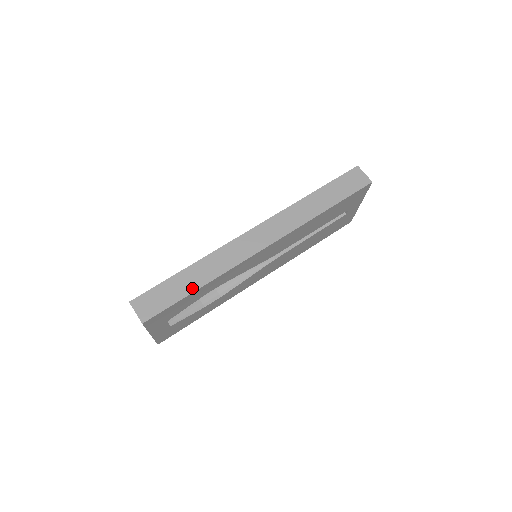
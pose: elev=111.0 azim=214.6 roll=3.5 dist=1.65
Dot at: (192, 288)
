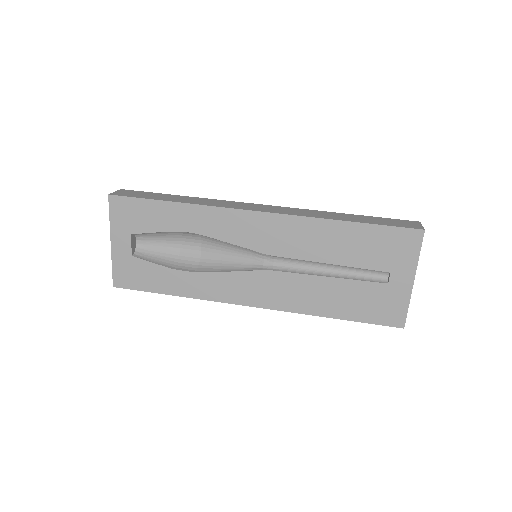
Dot at: (168, 200)
